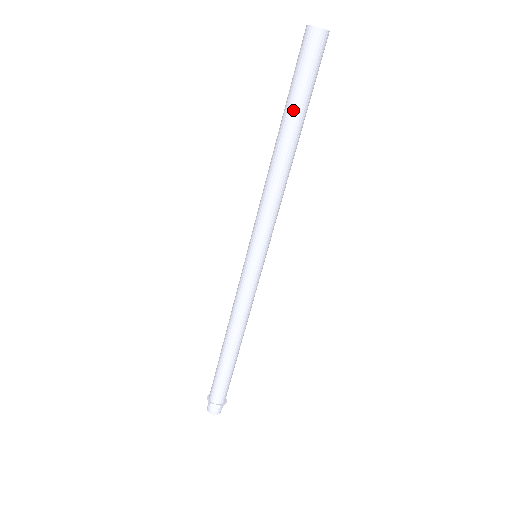
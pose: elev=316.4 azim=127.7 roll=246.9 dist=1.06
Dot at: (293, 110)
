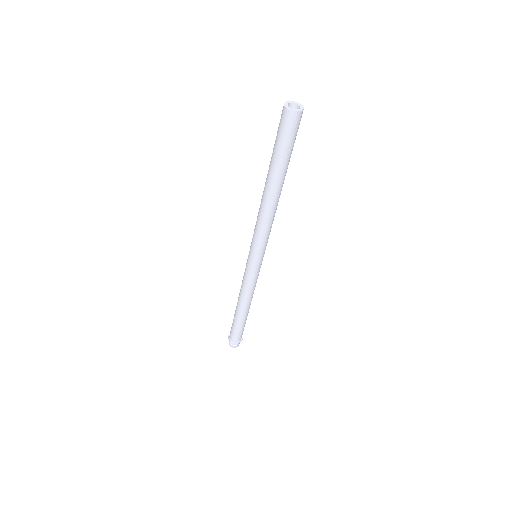
Dot at: (285, 168)
